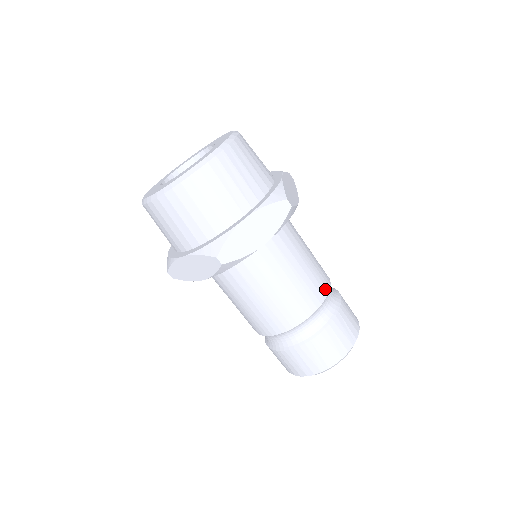
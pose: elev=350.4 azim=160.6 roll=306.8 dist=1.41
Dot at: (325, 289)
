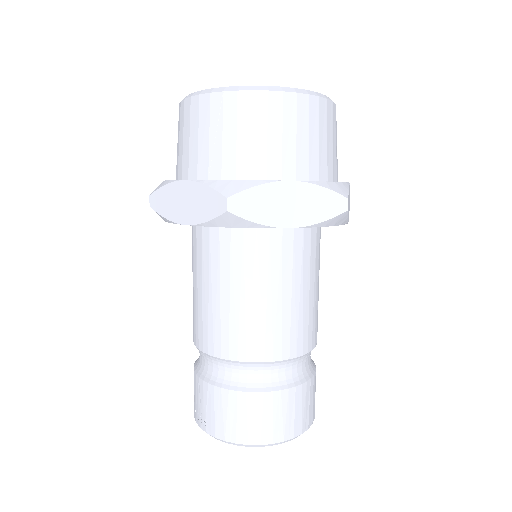
Dot at: occluded
